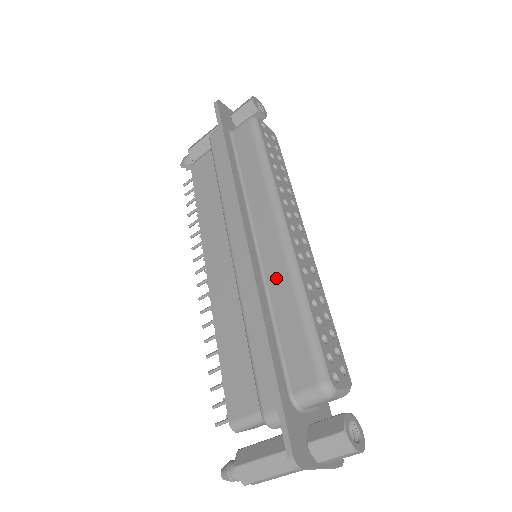
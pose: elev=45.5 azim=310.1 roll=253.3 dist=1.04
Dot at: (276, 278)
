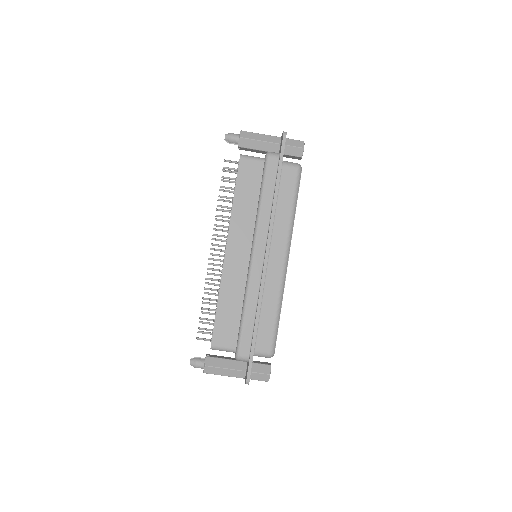
Dot at: (271, 289)
